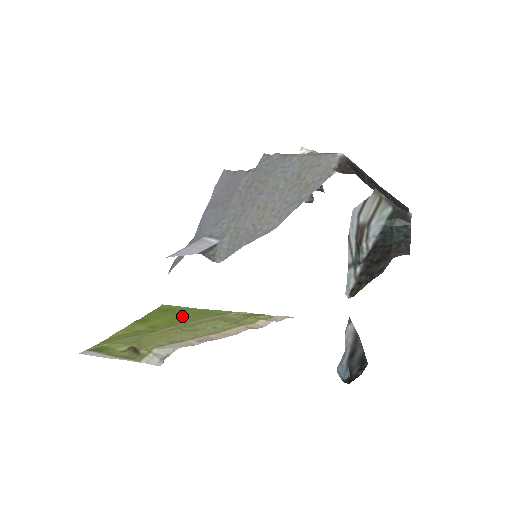
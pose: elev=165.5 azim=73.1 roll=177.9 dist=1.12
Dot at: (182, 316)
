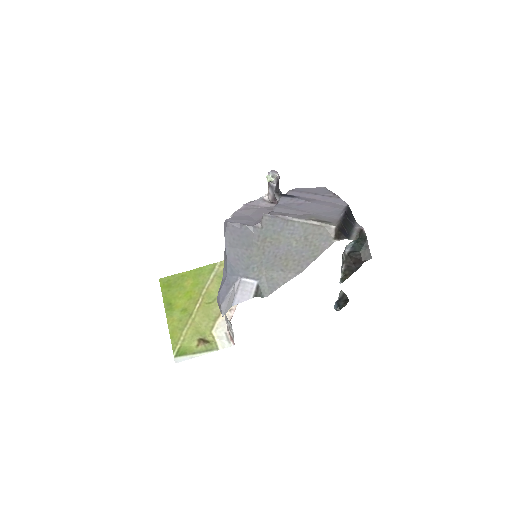
Dot at: (189, 287)
